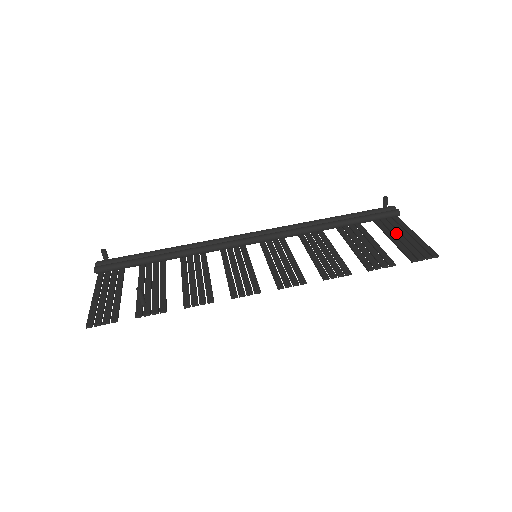
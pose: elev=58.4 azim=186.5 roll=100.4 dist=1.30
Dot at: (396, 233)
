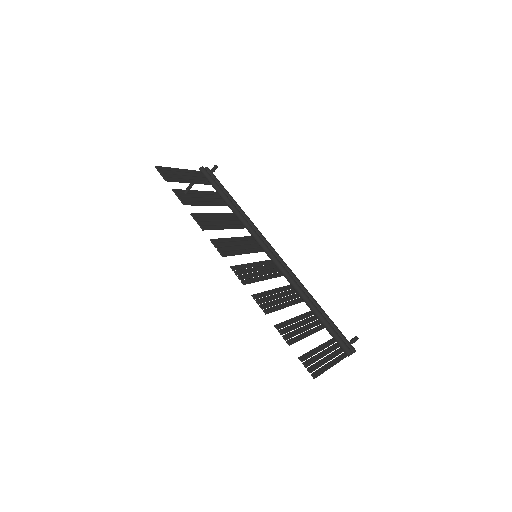
Dot at: (326, 351)
